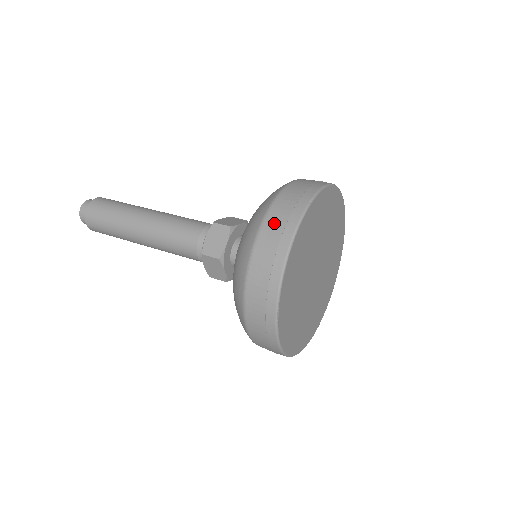
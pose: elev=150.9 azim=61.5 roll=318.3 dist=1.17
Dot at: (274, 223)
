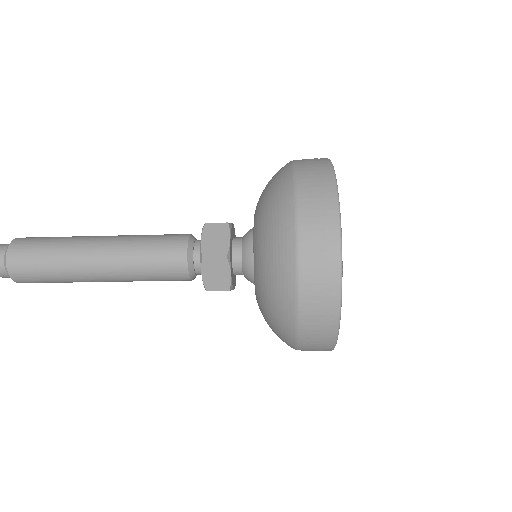
Dot at: (309, 182)
